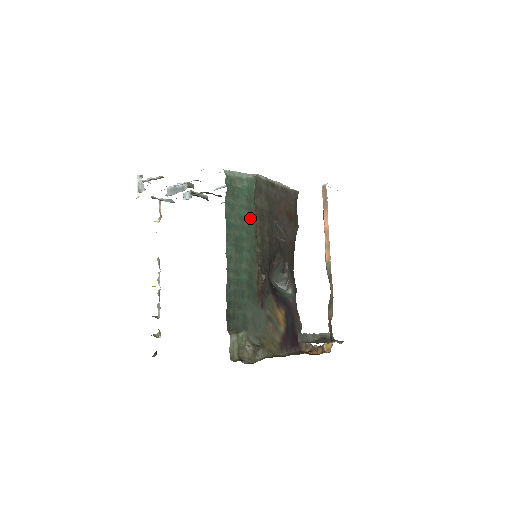
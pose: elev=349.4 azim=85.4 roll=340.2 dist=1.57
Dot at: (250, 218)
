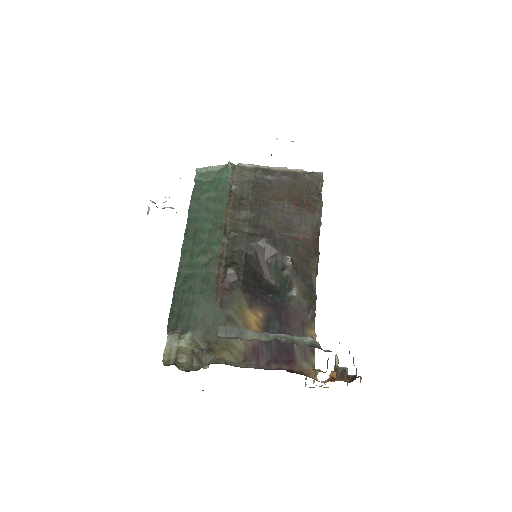
Dot at: (219, 209)
